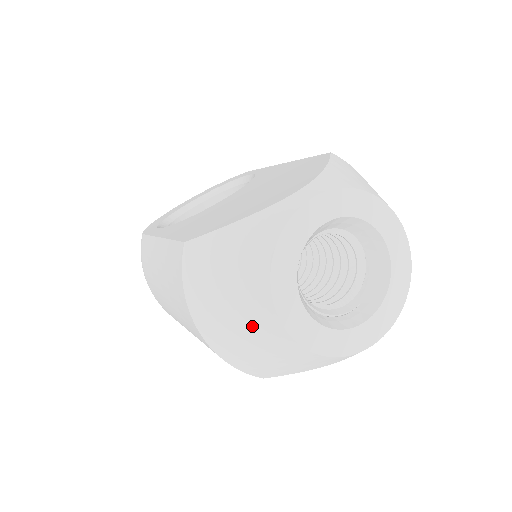
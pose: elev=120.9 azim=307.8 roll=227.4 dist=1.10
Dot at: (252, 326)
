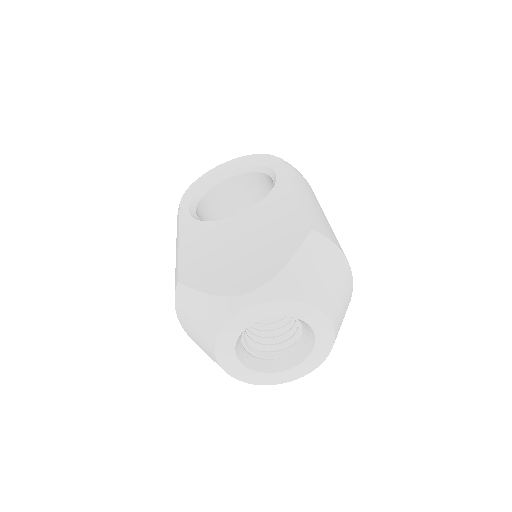
Dot at: (208, 354)
